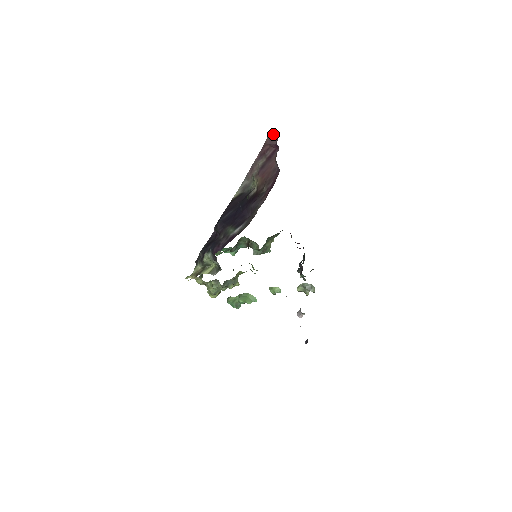
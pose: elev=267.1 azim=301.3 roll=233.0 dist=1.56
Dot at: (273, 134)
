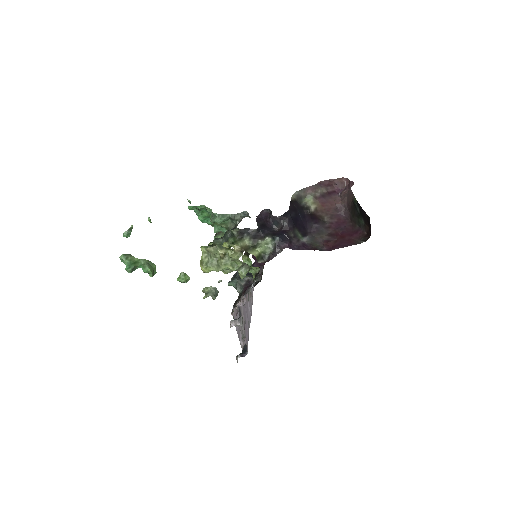
Dot at: (344, 181)
